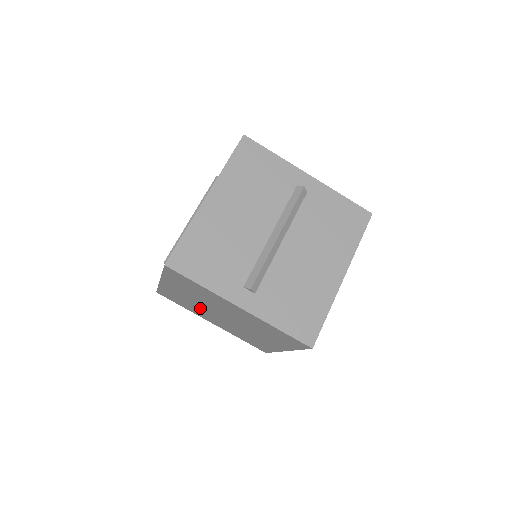
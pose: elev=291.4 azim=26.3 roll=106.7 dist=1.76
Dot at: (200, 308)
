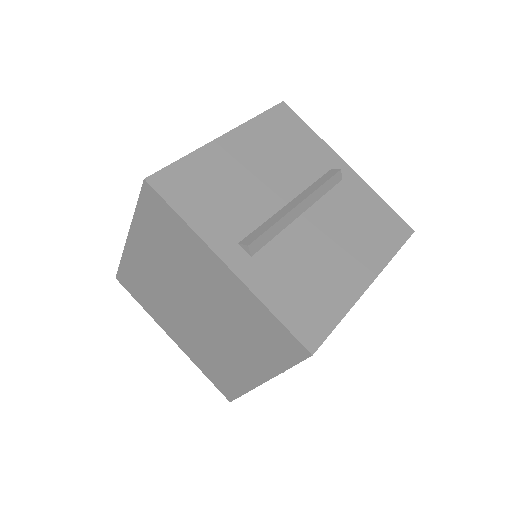
Dot at: (165, 298)
